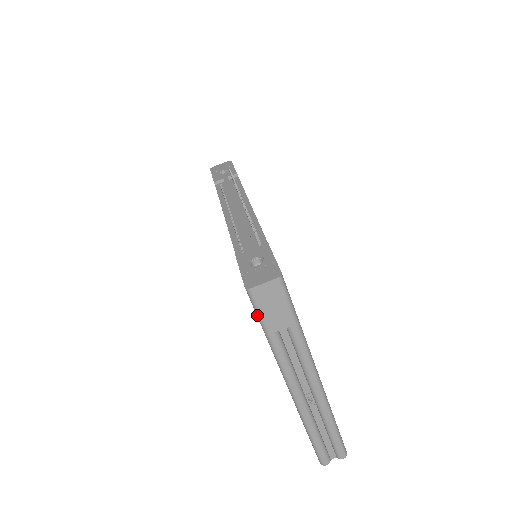
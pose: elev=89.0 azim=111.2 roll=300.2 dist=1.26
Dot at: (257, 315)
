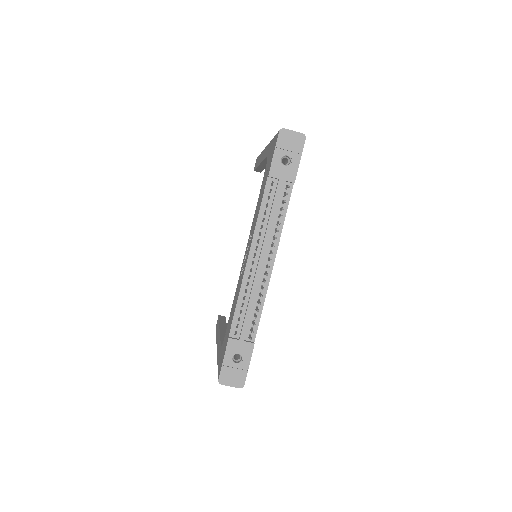
Dot at: occluded
